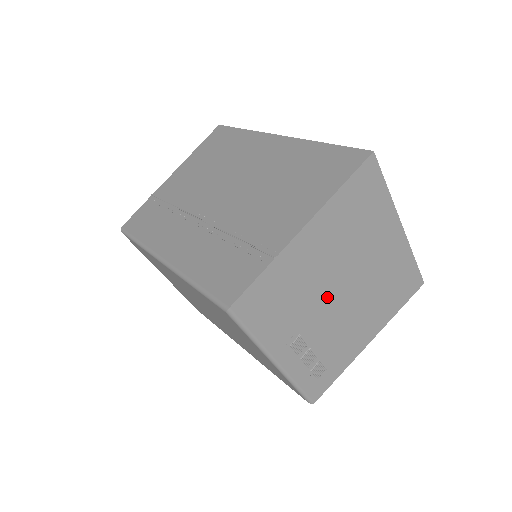
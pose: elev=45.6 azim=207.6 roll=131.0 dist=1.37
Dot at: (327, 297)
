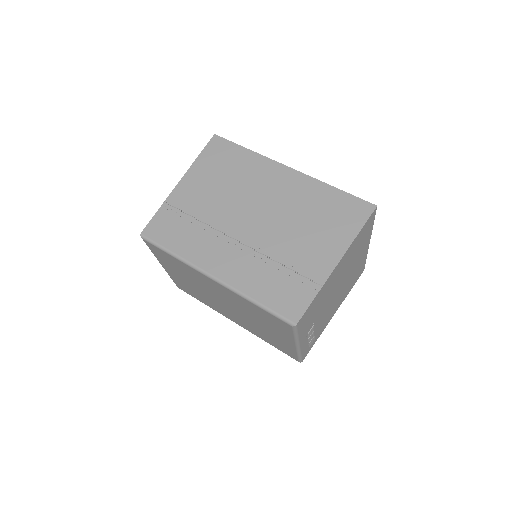
Dot at: (330, 298)
